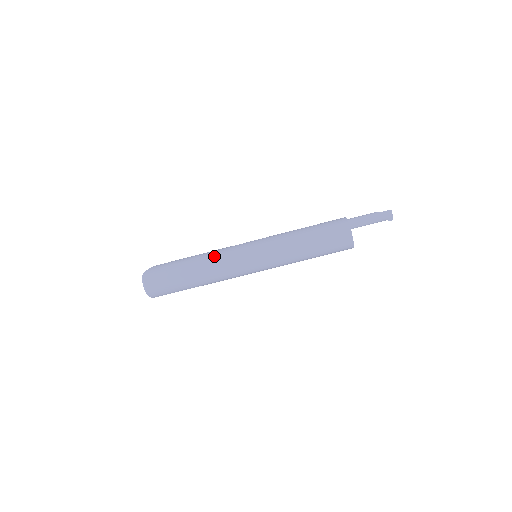
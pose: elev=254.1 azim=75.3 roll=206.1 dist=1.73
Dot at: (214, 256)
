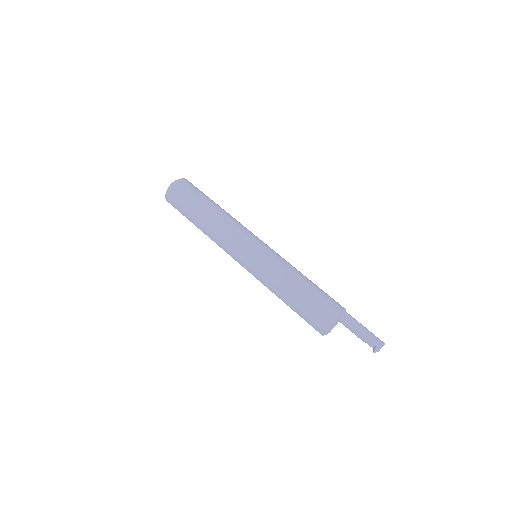
Dot at: occluded
